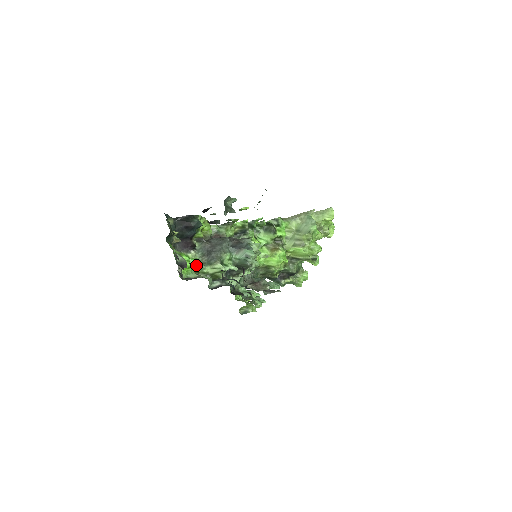
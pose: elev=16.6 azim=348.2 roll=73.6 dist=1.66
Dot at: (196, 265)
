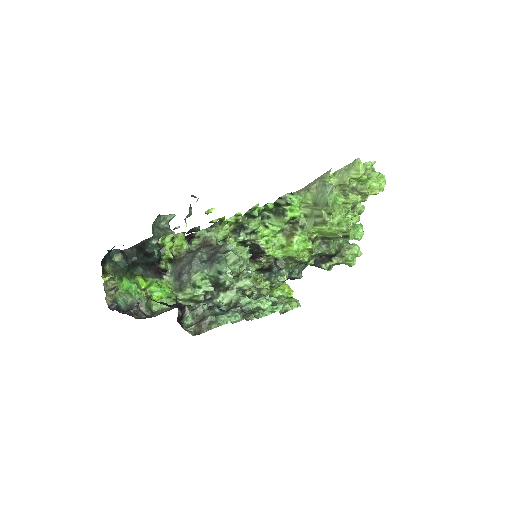
Dot at: (167, 294)
